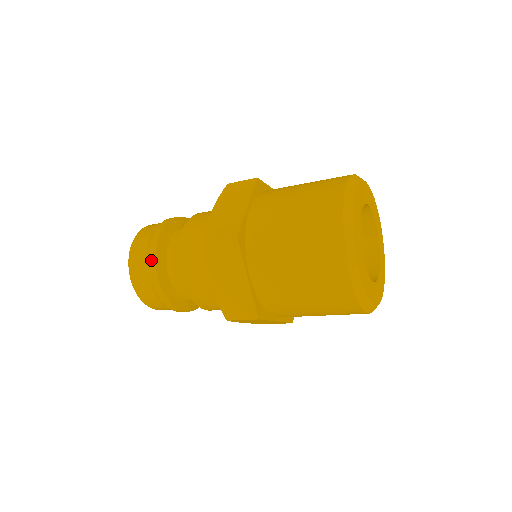
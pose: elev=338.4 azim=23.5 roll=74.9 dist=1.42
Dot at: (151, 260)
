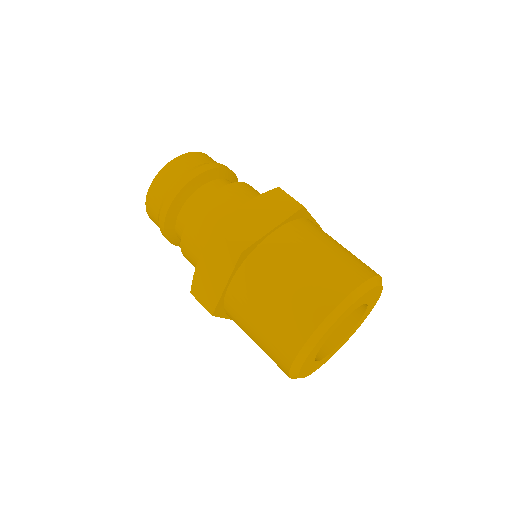
Dot at: (173, 193)
